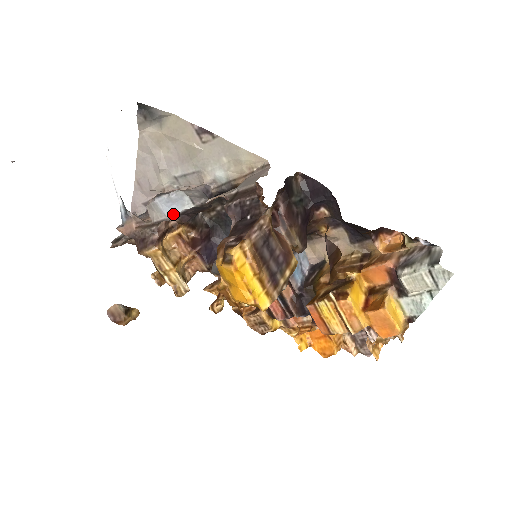
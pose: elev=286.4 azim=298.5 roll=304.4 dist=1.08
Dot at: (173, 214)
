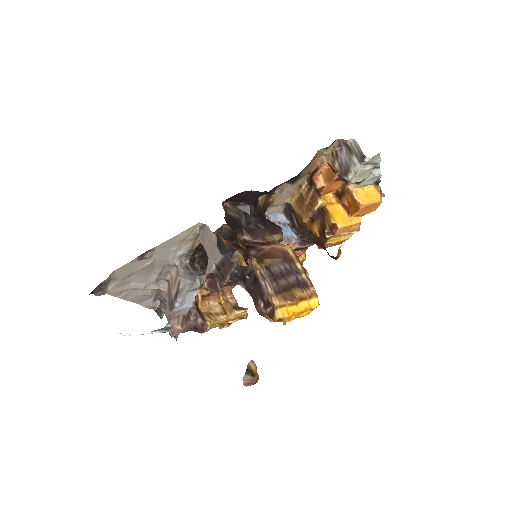
Dot at: (192, 303)
